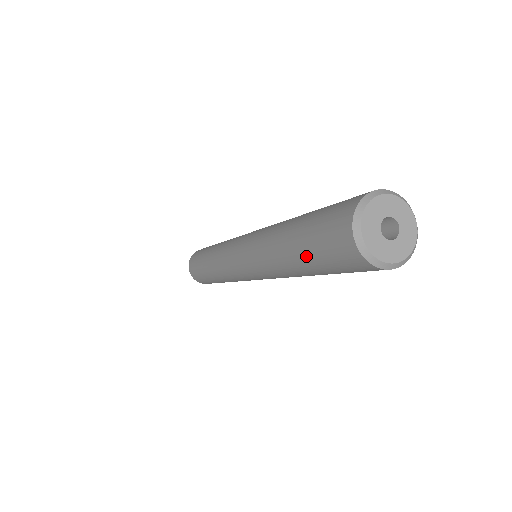
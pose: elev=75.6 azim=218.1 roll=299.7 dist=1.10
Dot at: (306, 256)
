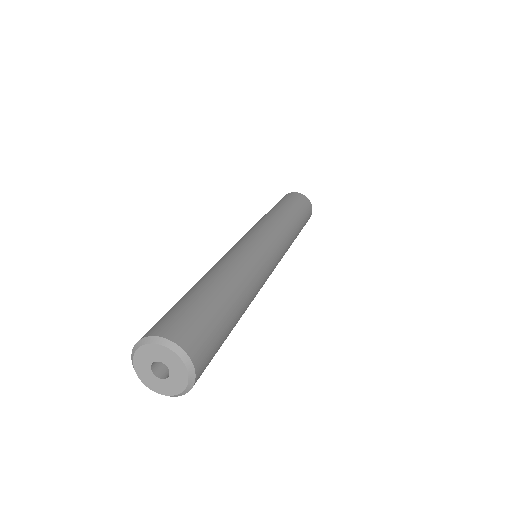
Dot at: occluded
